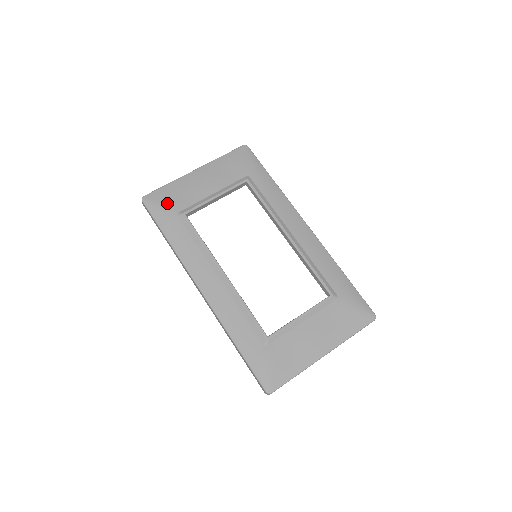
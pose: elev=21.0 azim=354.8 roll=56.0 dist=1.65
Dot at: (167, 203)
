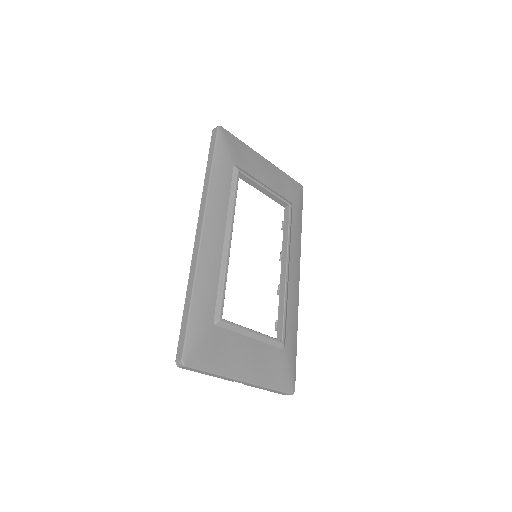
Dot at: (233, 150)
